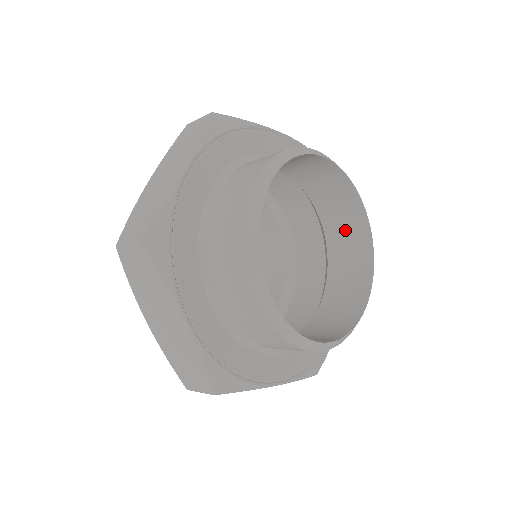
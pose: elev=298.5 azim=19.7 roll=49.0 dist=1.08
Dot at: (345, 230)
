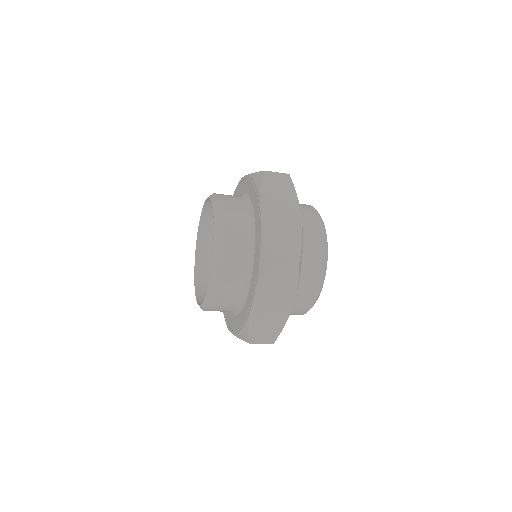
Dot at: occluded
